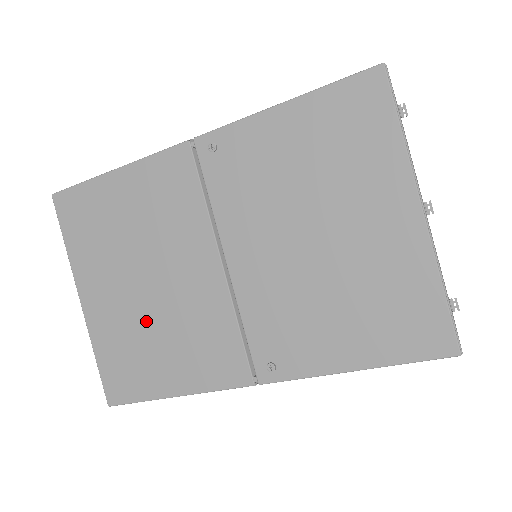
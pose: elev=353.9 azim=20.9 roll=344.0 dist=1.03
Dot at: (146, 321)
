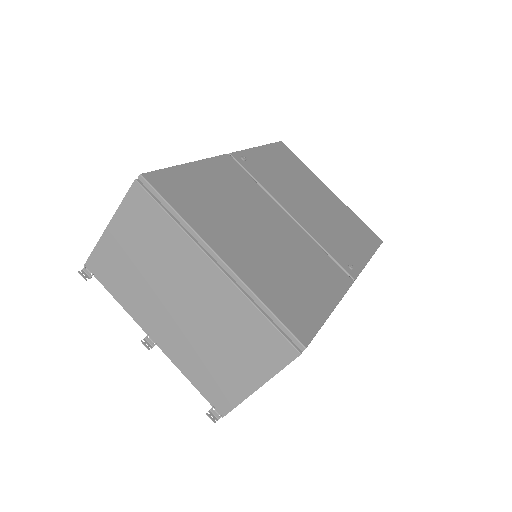
Dot at: (279, 261)
